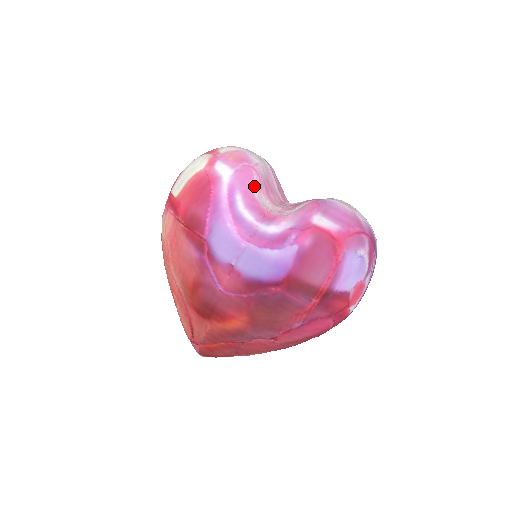
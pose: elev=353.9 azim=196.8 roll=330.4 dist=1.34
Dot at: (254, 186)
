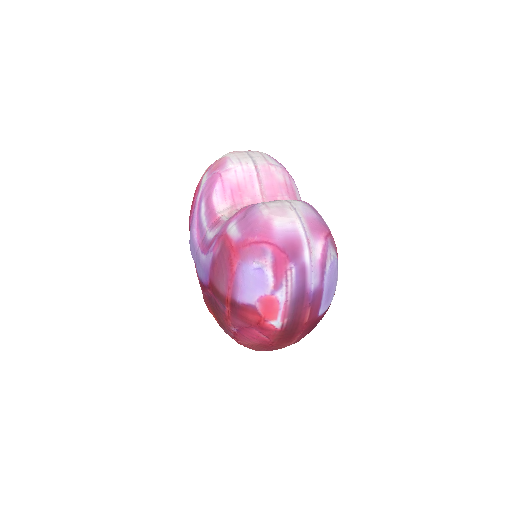
Dot at: (214, 193)
